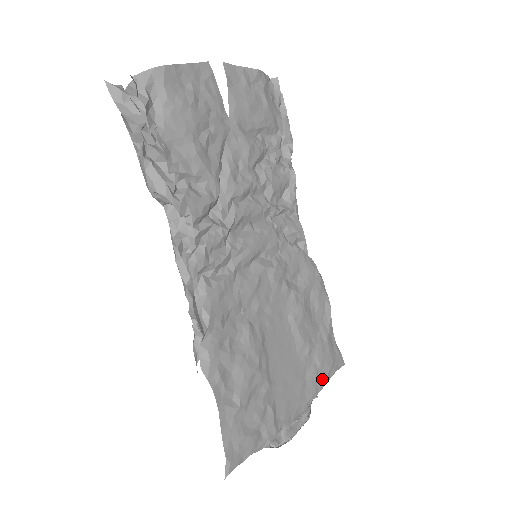
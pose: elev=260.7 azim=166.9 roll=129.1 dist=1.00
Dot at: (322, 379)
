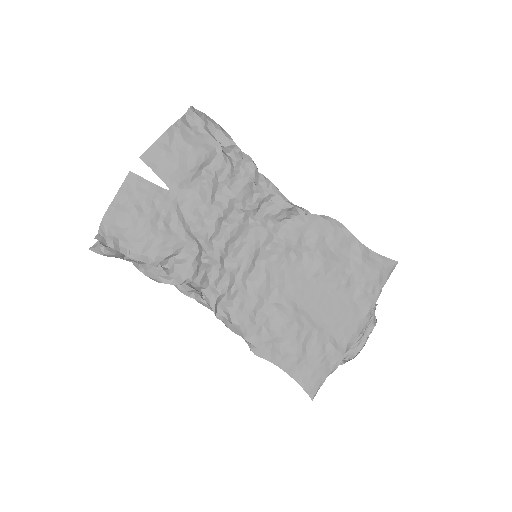
Dot at: (374, 291)
